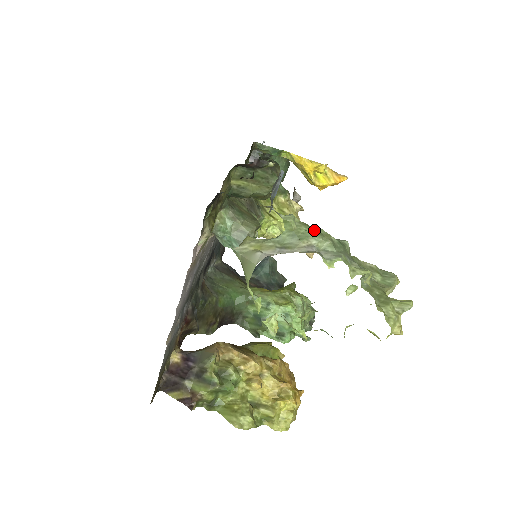
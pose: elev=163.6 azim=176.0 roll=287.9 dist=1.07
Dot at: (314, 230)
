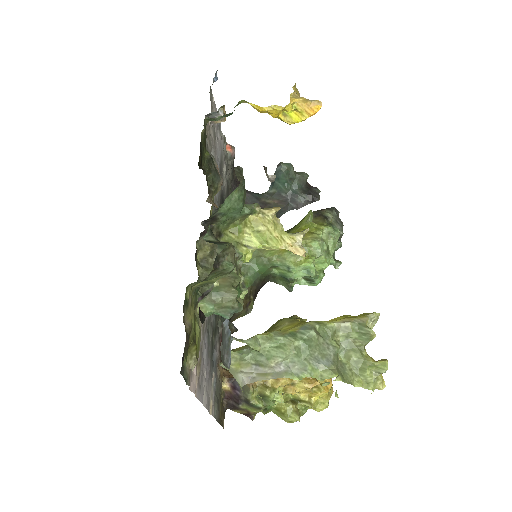
Dot at: (277, 343)
